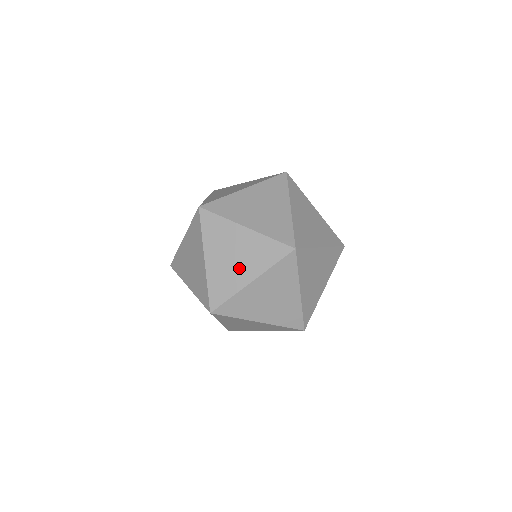
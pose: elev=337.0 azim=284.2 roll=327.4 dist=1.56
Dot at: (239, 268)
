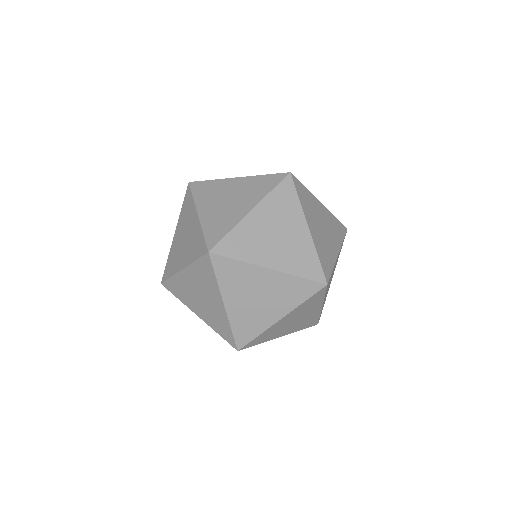
Dot at: (265, 308)
